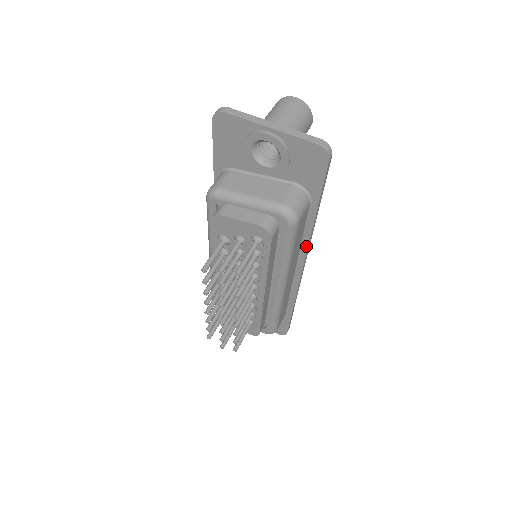
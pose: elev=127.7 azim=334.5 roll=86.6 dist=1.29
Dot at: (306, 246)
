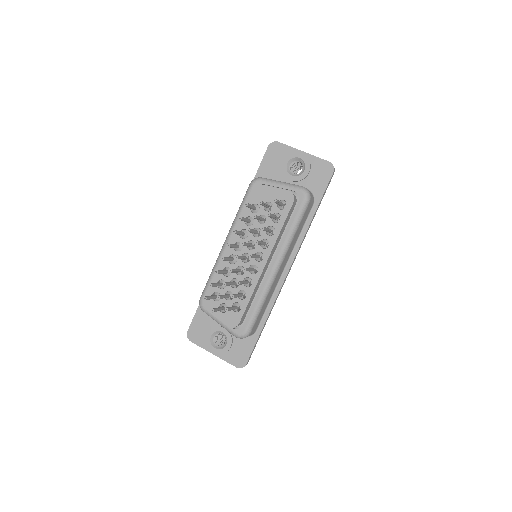
Dot at: (299, 245)
